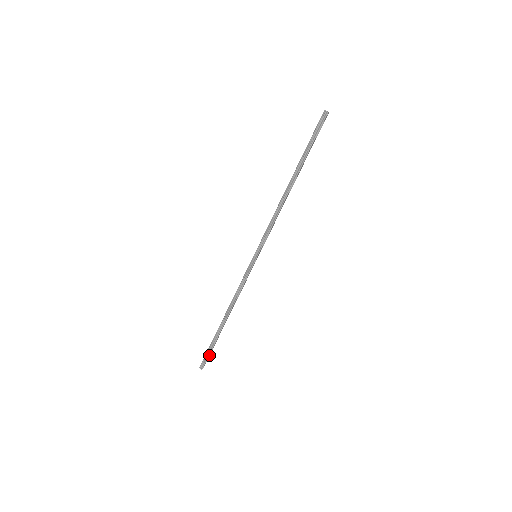
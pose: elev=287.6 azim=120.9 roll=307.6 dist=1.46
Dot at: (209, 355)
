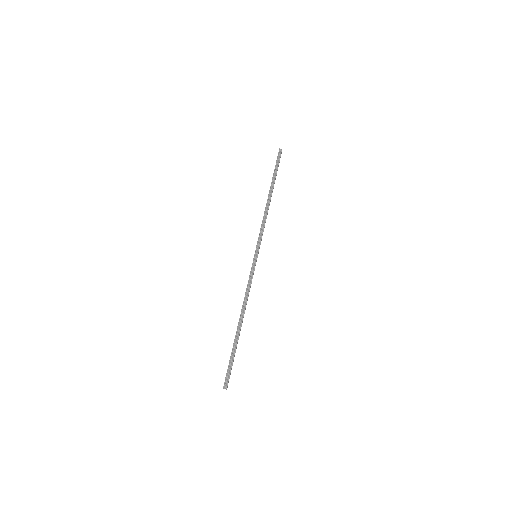
Dot at: occluded
